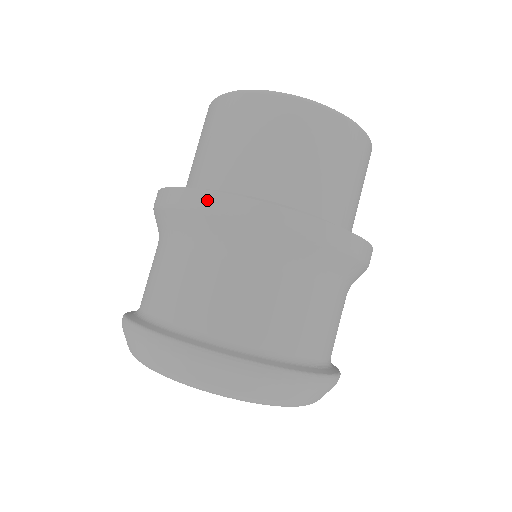
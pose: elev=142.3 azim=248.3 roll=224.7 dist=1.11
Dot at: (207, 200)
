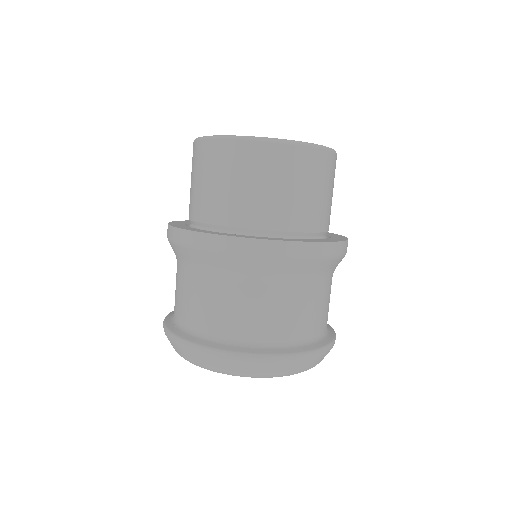
Dot at: (224, 243)
